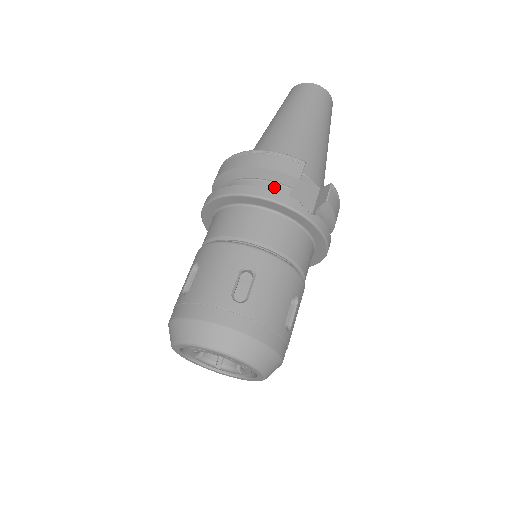
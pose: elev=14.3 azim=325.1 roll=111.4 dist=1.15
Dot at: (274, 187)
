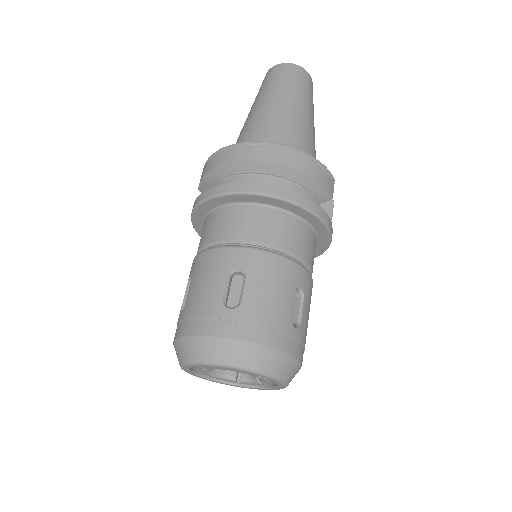
Dot at: (312, 199)
